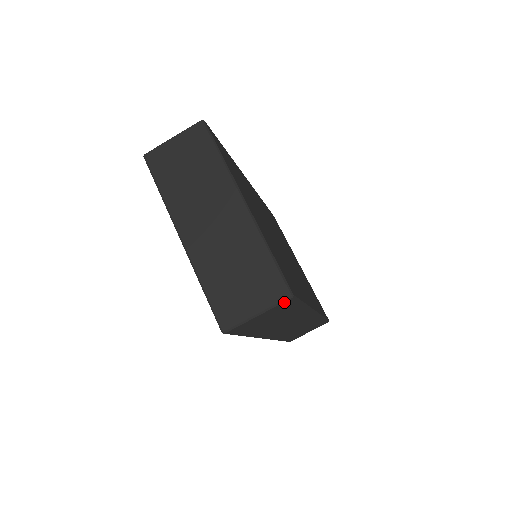
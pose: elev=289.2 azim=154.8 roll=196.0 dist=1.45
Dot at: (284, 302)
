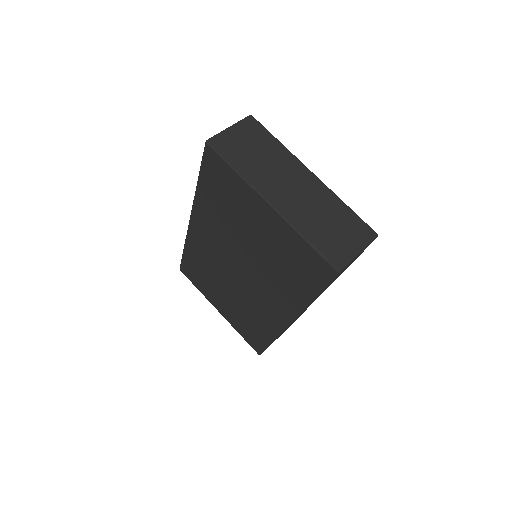
Dot at: (372, 241)
